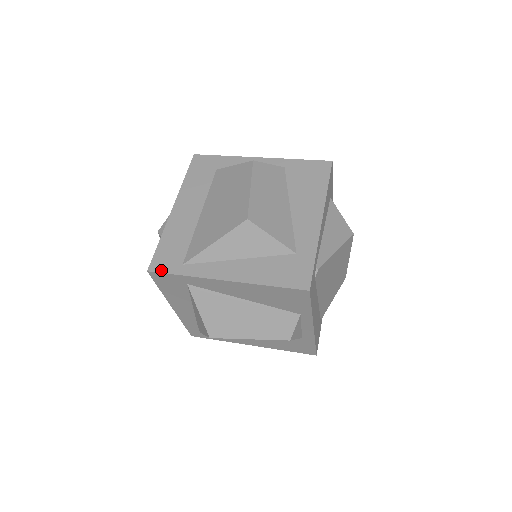
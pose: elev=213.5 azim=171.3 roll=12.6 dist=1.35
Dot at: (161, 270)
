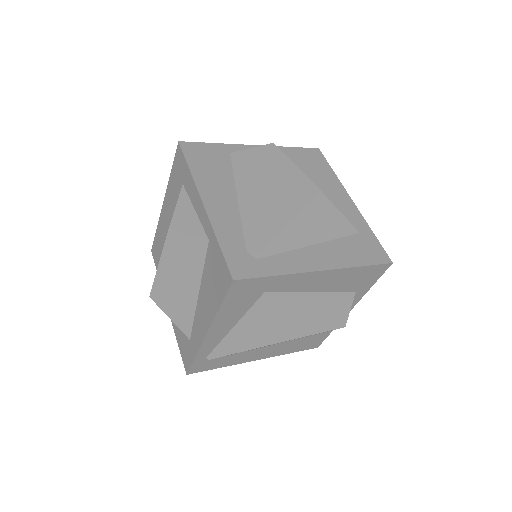
Dot at: (154, 258)
